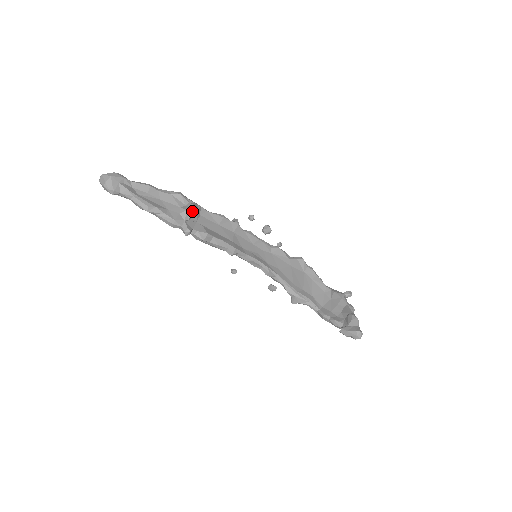
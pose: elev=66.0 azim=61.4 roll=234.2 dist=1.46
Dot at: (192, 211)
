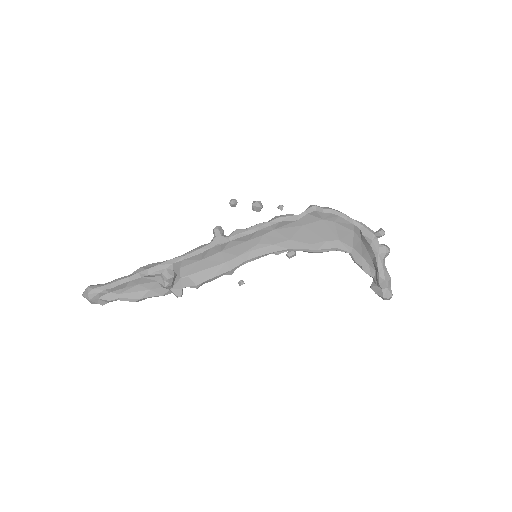
Dot at: (169, 283)
